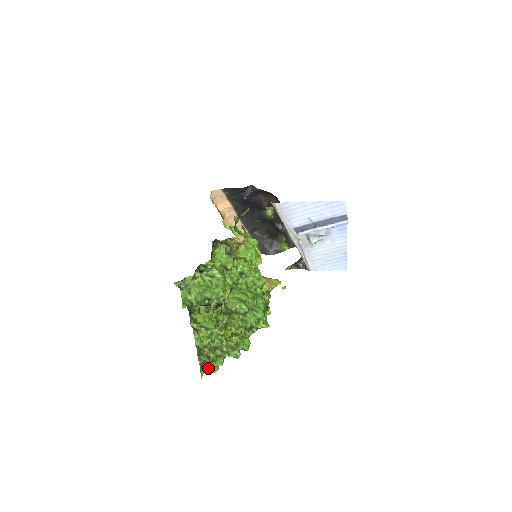
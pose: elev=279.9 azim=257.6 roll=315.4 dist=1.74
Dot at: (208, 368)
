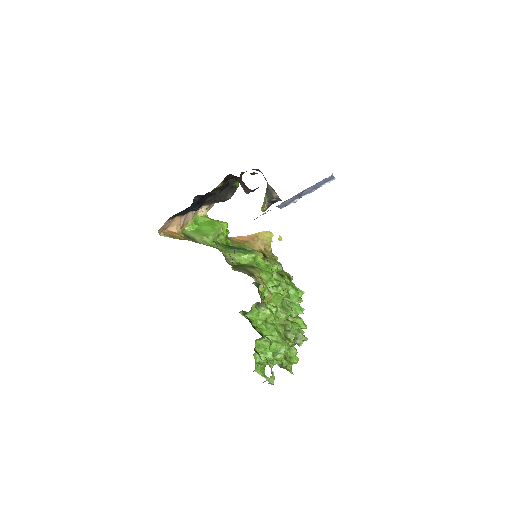
Dot at: (291, 365)
